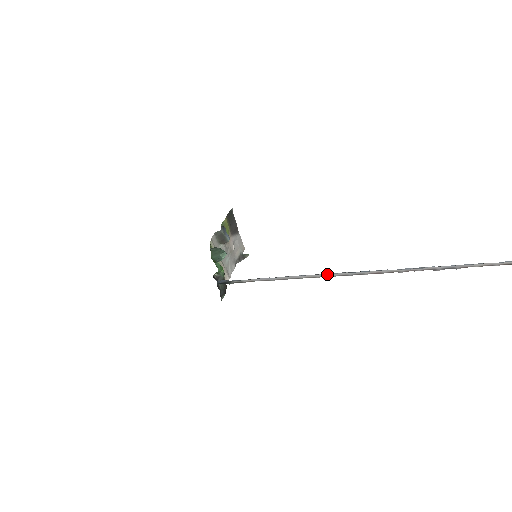
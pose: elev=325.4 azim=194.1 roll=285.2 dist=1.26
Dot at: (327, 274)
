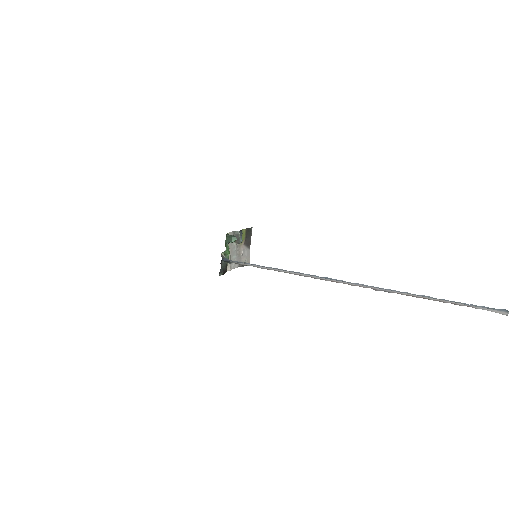
Dot at: (300, 274)
